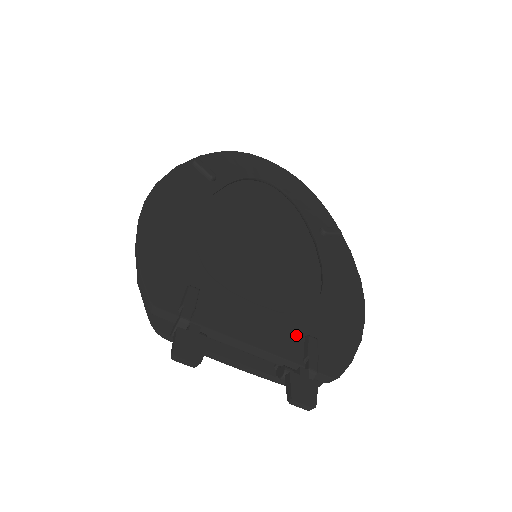
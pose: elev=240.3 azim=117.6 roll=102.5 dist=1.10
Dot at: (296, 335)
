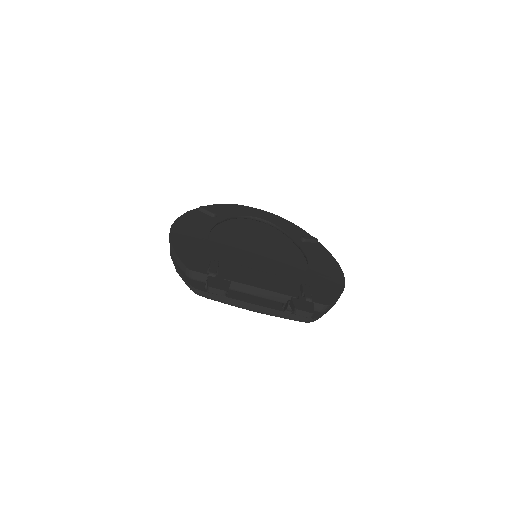
Dot at: (293, 285)
